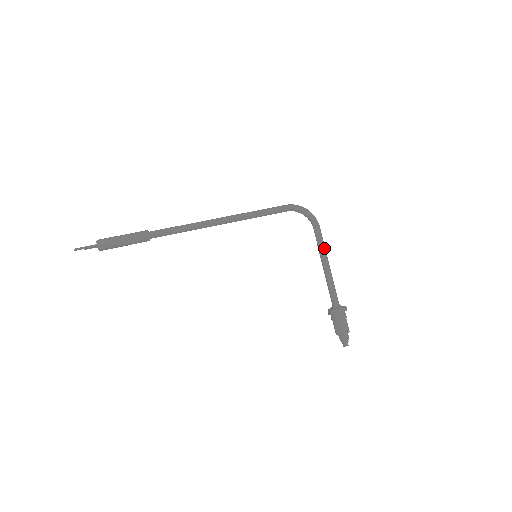
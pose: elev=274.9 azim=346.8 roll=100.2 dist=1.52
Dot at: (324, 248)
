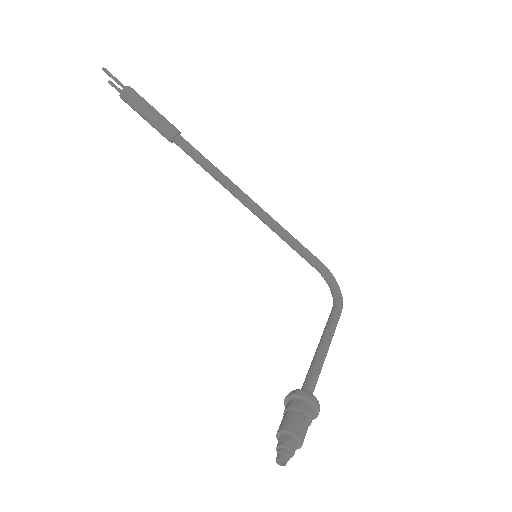
Dot at: (334, 329)
